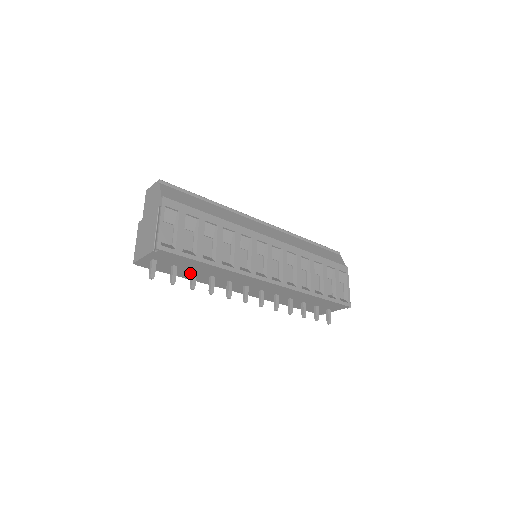
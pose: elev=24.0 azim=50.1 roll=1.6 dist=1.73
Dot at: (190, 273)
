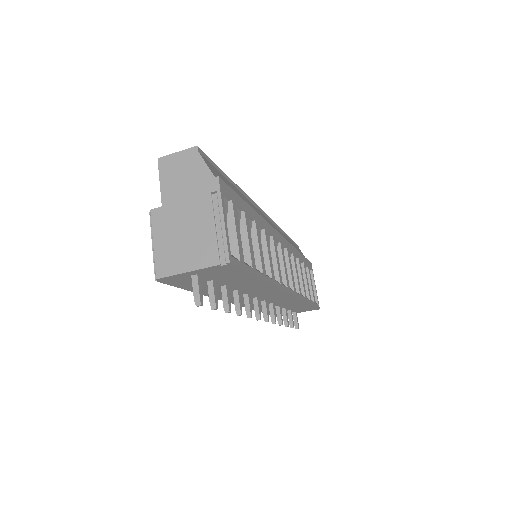
Dot at: occluded
